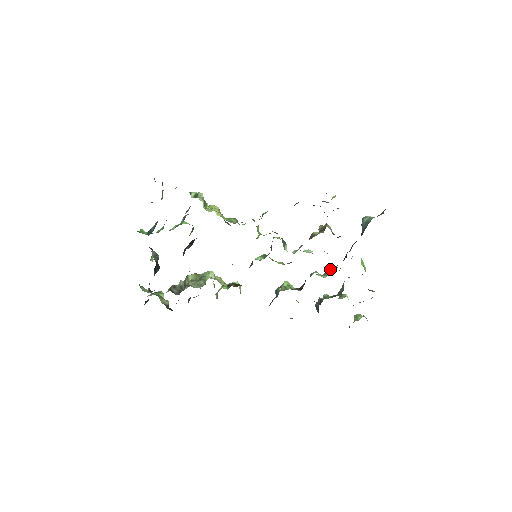
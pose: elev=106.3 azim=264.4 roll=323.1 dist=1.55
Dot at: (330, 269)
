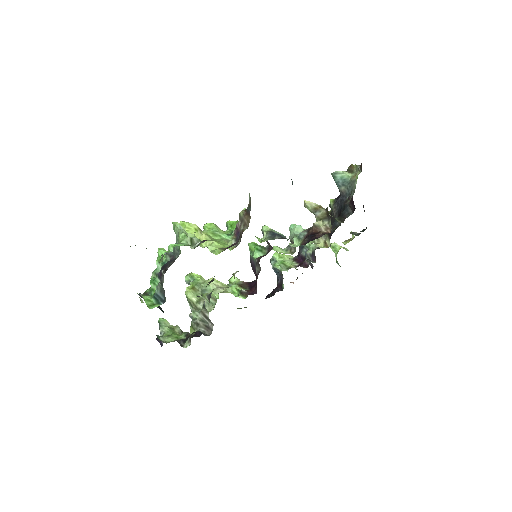
Dot at: occluded
